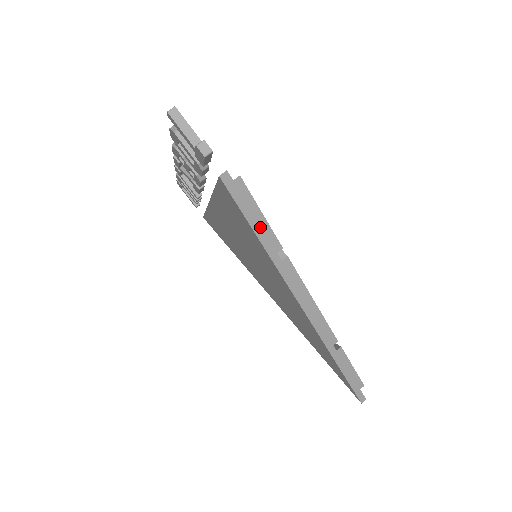
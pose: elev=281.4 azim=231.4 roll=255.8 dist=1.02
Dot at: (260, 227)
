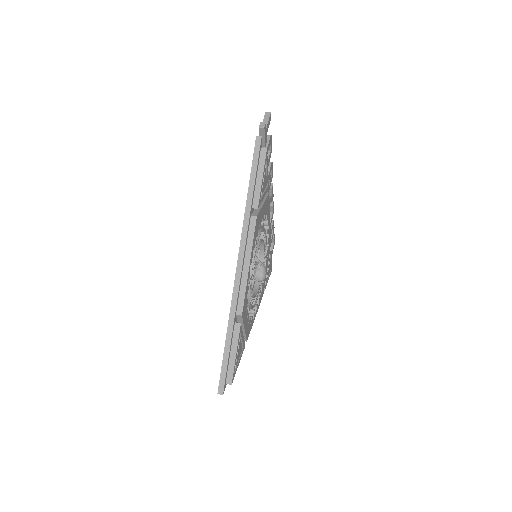
Dot at: (255, 179)
